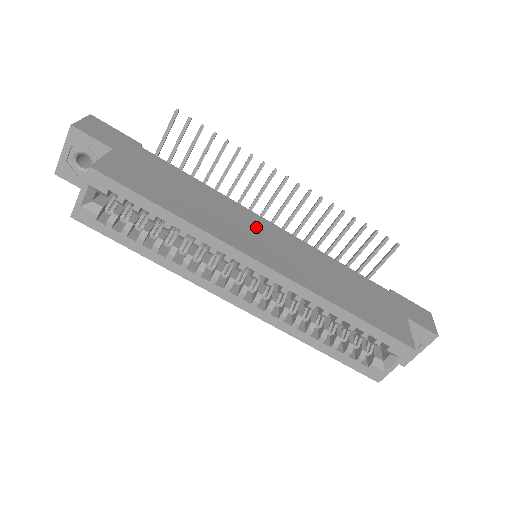
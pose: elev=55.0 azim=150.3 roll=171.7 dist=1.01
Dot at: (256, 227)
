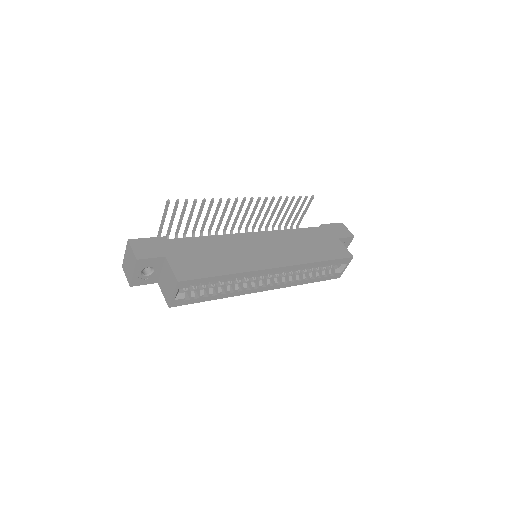
Dot at: (253, 244)
